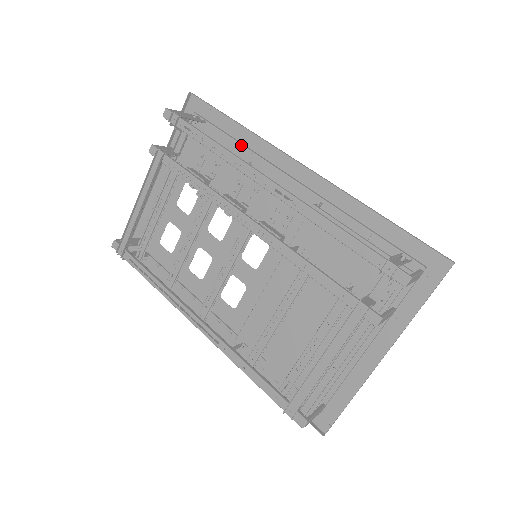
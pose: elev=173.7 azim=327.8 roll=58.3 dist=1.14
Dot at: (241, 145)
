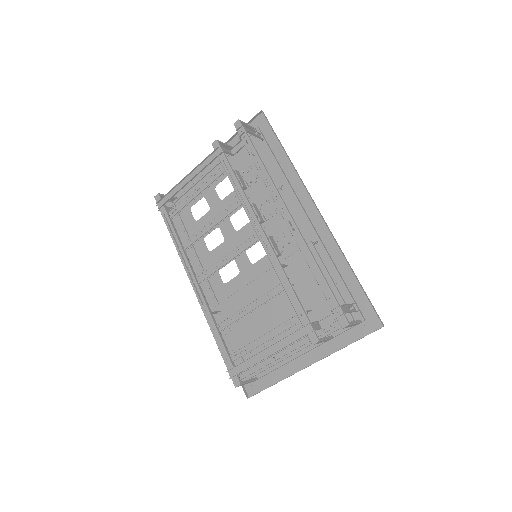
Dot at: (281, 171)
